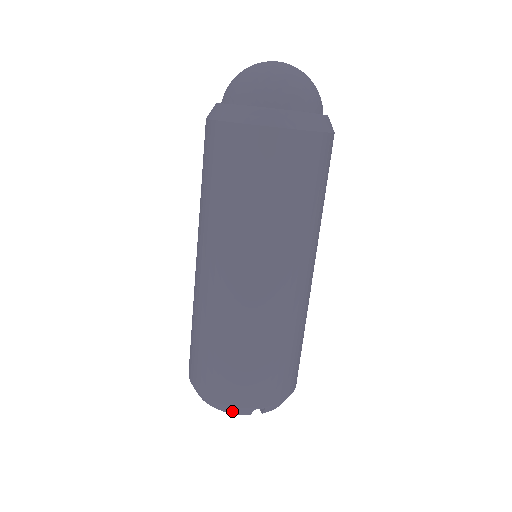
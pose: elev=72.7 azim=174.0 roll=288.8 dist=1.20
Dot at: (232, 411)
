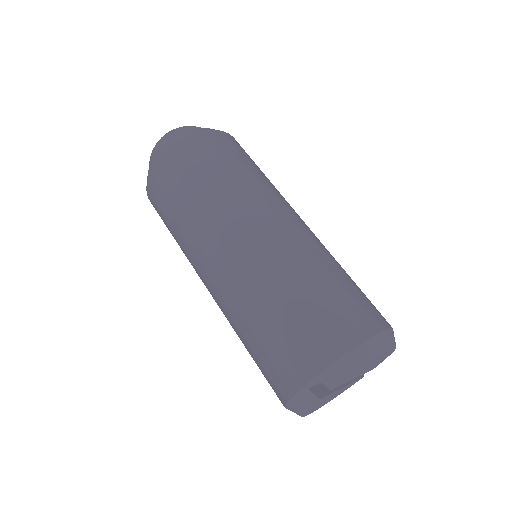
Dot at: (302, 406)
